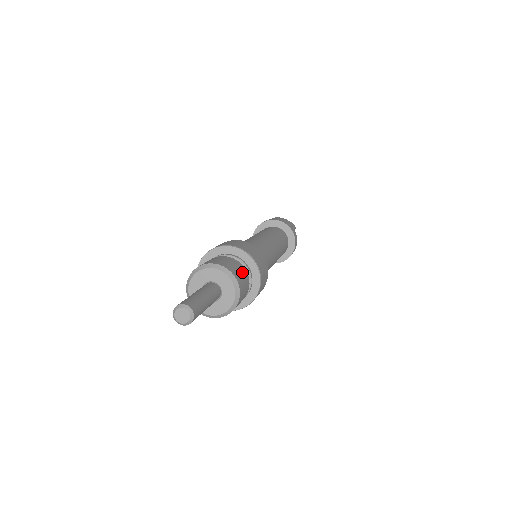
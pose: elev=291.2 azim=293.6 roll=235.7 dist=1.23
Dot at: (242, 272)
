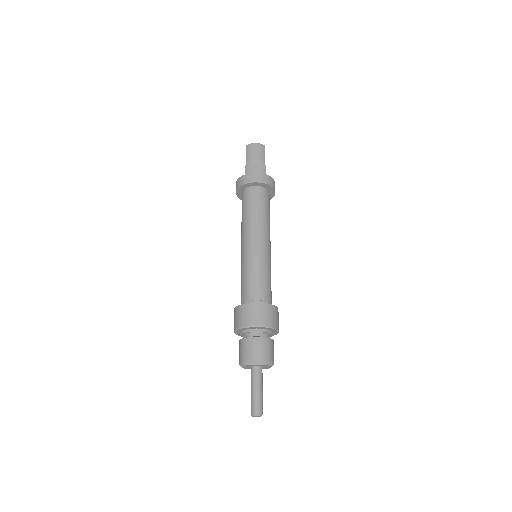
Dot at: (267, 346)
